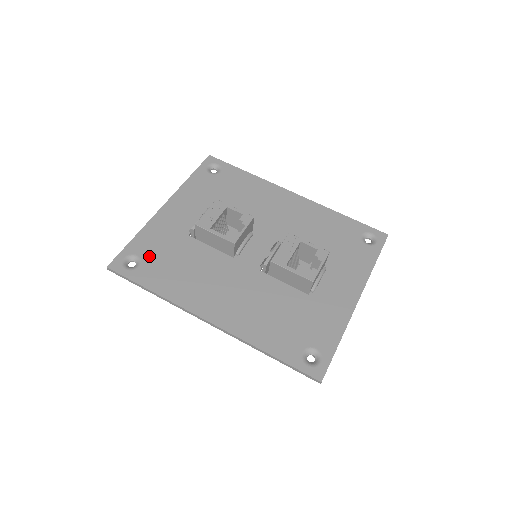
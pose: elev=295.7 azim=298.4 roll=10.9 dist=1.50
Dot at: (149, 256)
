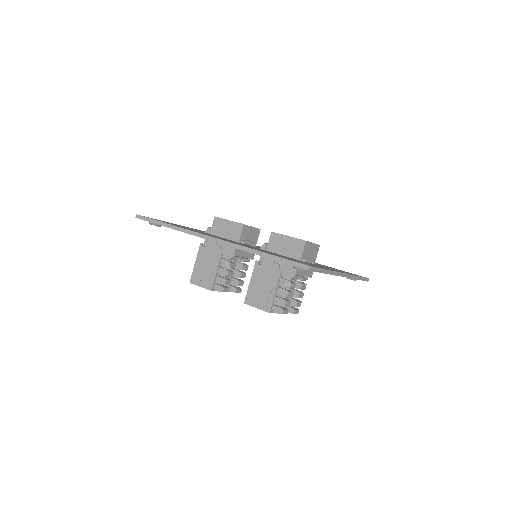
Dot at: occluded
